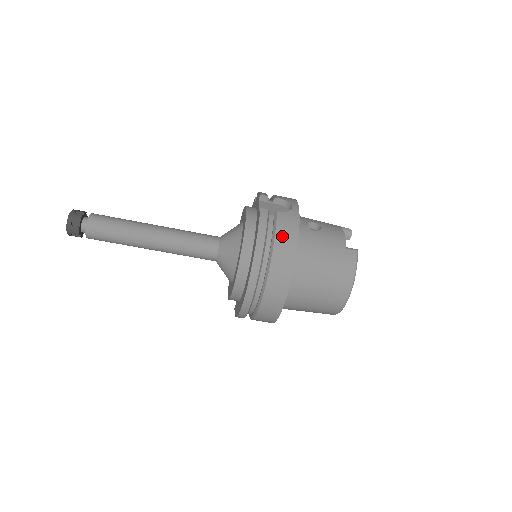
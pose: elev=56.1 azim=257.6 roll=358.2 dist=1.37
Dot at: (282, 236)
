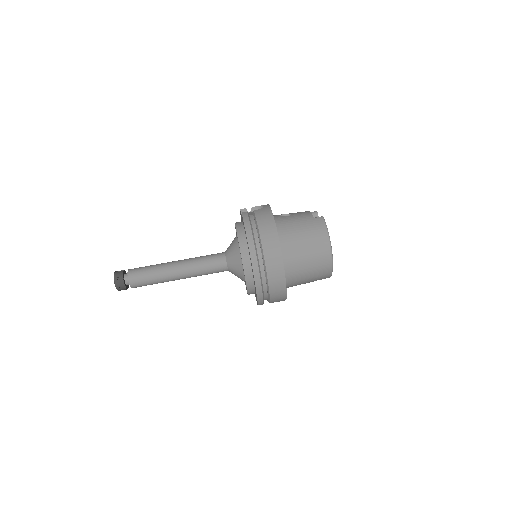
Dot at: (262, 221)
